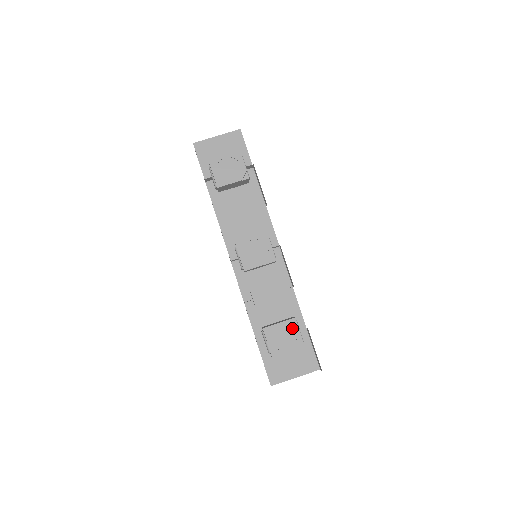
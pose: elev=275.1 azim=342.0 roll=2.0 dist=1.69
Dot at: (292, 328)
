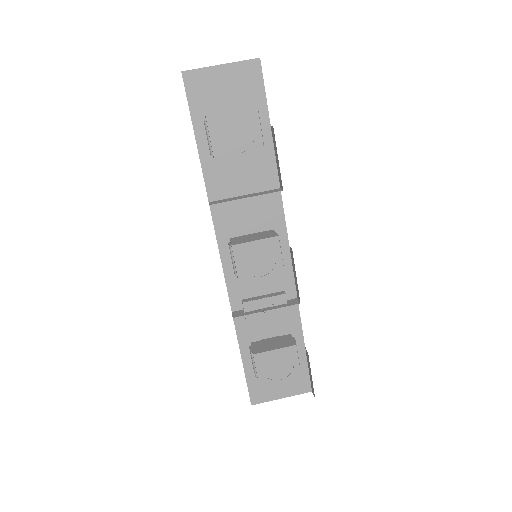
Dot at: (290, 356)
